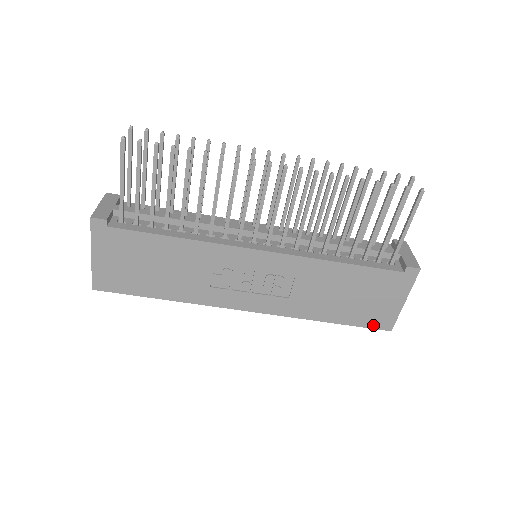
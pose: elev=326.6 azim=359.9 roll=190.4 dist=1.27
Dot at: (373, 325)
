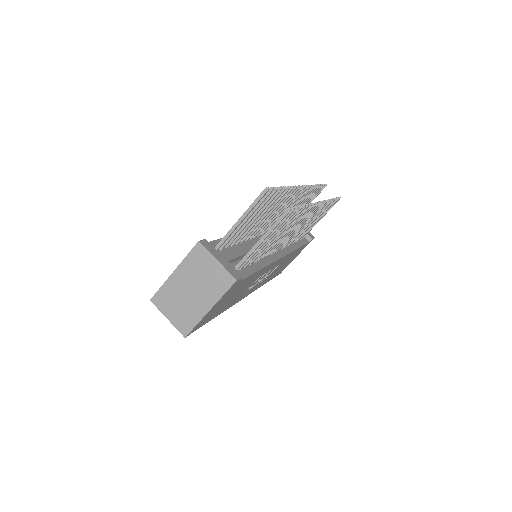
Dot at: (278, 274)
